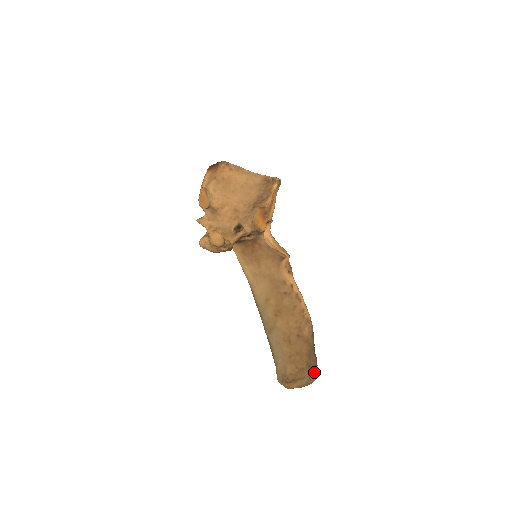
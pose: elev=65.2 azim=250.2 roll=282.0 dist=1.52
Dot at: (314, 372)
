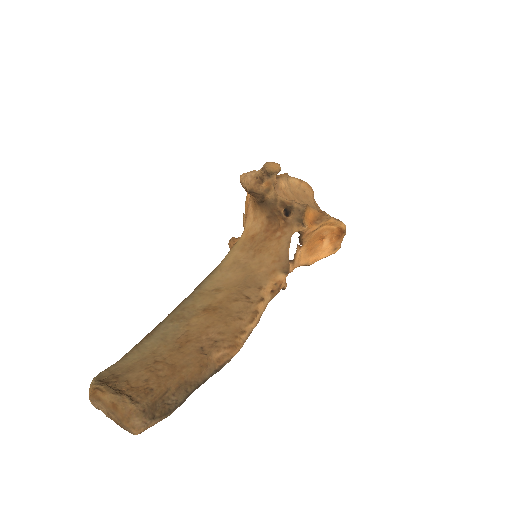
Dot at: (156, 415)
